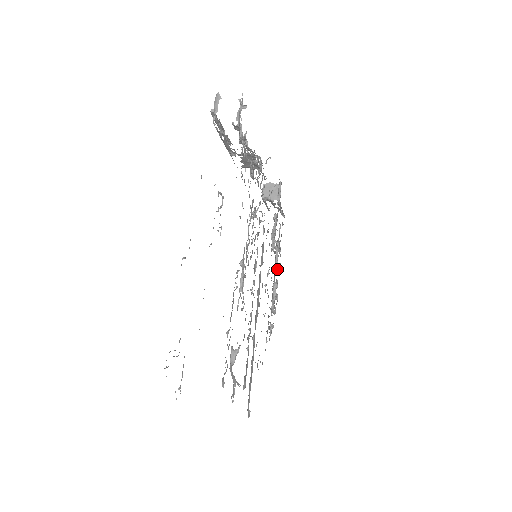
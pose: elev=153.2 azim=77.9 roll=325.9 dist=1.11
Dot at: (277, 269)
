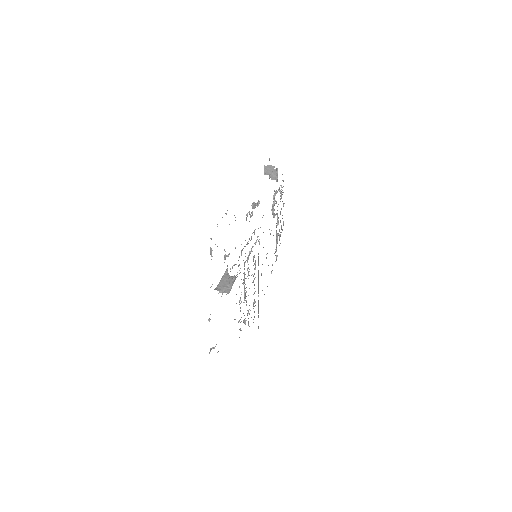
Dot at: occluded
